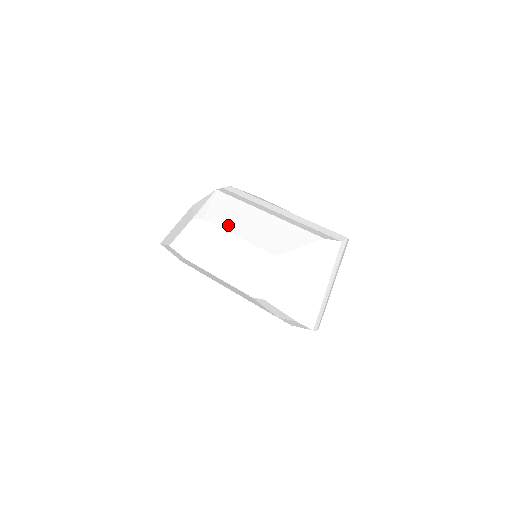
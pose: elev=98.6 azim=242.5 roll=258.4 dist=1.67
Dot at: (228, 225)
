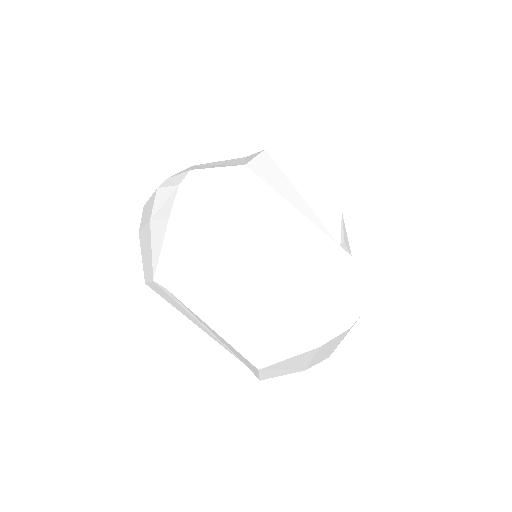
Dot at: (196, 305)
